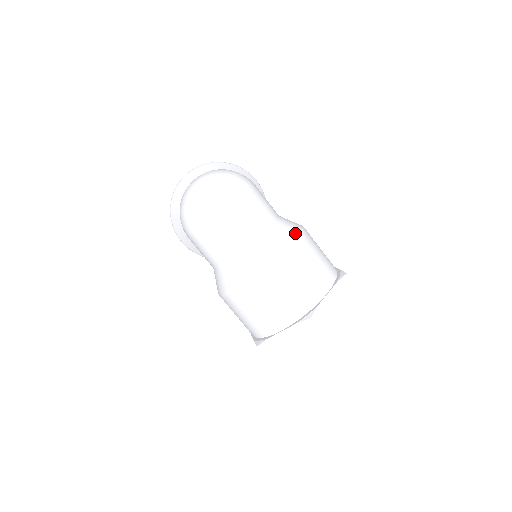
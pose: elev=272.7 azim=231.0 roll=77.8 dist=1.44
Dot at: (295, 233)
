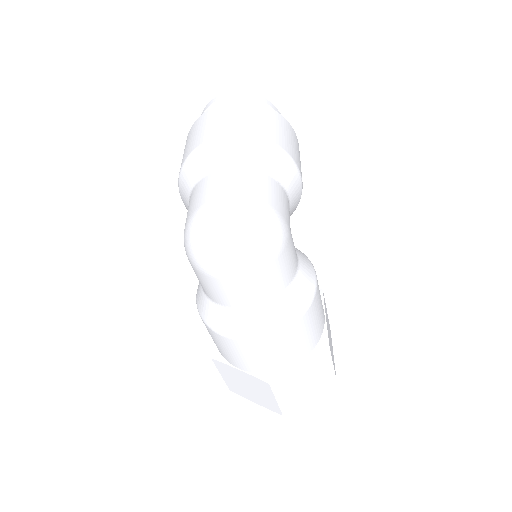
Dot at: (301, 307)
